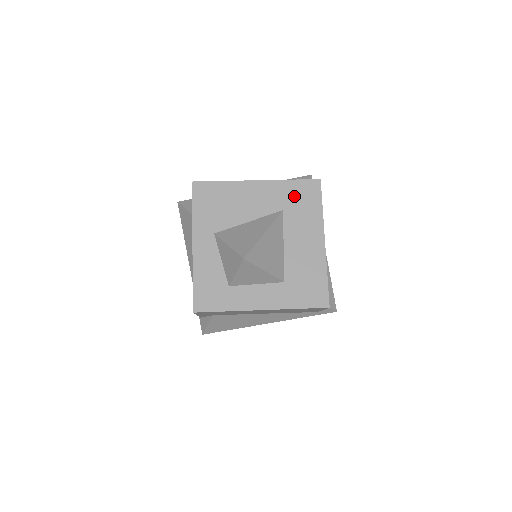
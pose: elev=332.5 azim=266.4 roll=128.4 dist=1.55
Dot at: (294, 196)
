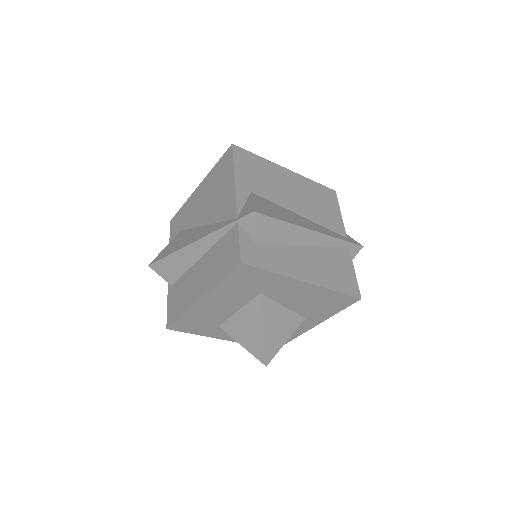
Dot at: occluded
